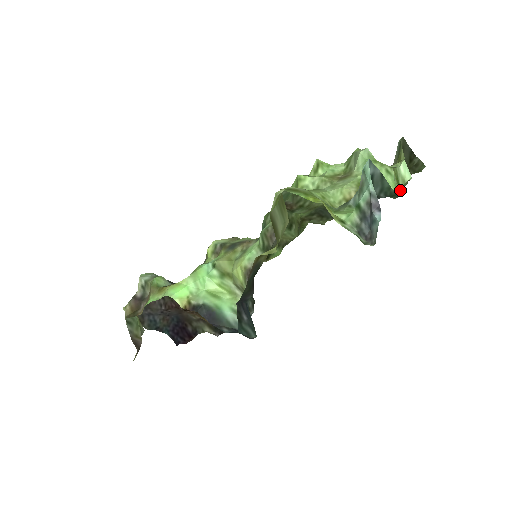
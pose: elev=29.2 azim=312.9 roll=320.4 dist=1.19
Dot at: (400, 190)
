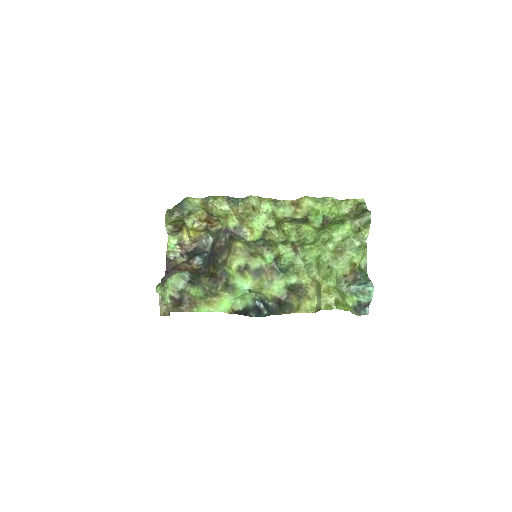
Dot at: (365, 263)
